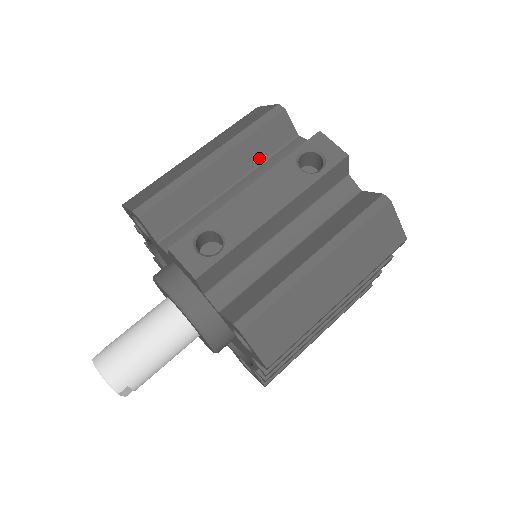
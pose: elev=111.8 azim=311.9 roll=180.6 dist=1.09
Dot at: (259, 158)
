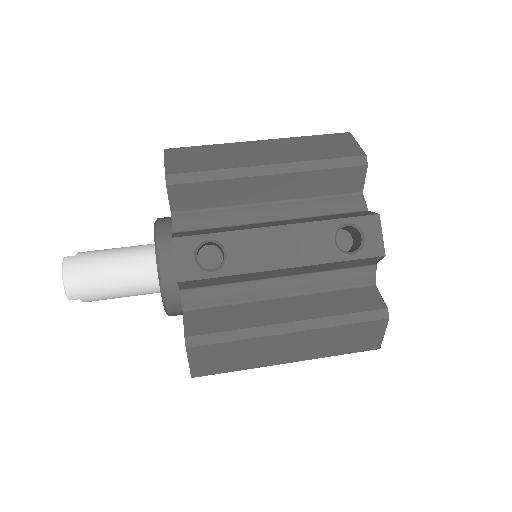
Dot at: (312, 192)
